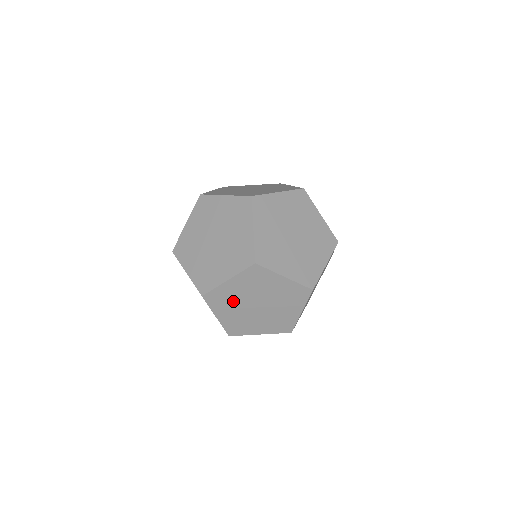
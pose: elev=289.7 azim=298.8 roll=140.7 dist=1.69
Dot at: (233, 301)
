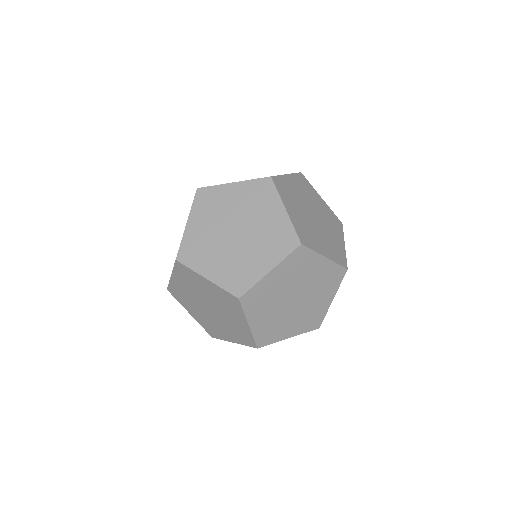
Dot at: occluded
